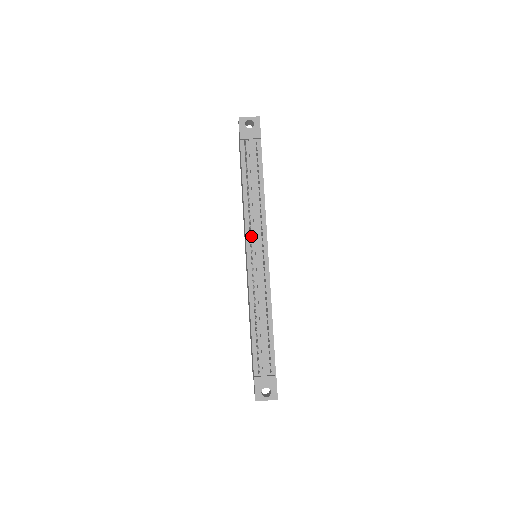
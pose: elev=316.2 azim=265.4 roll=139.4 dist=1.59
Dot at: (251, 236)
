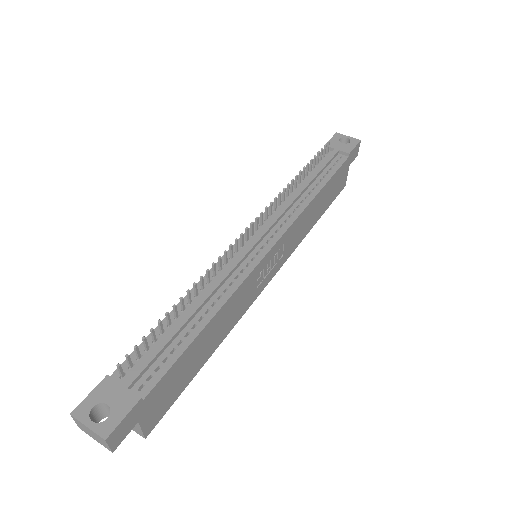
Dot at: (266, 221)
